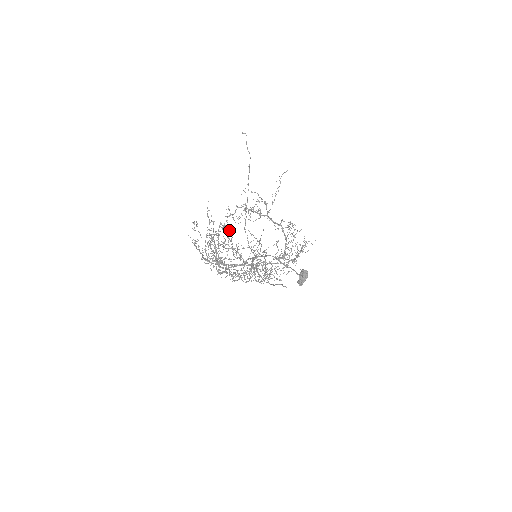
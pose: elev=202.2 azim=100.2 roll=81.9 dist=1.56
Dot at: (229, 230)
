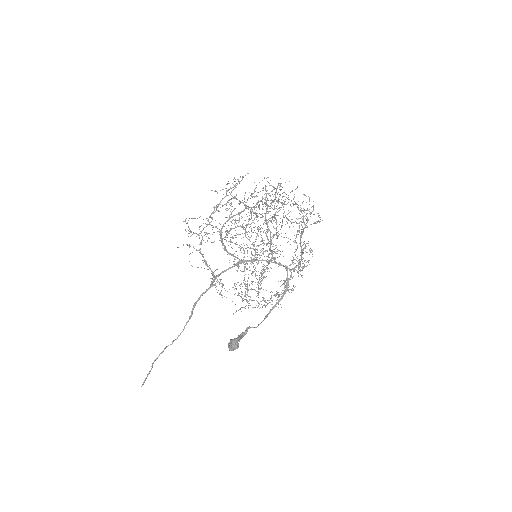
Dot at: occluded
